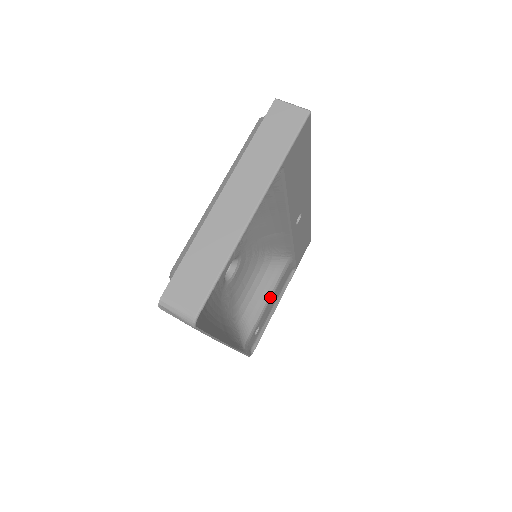
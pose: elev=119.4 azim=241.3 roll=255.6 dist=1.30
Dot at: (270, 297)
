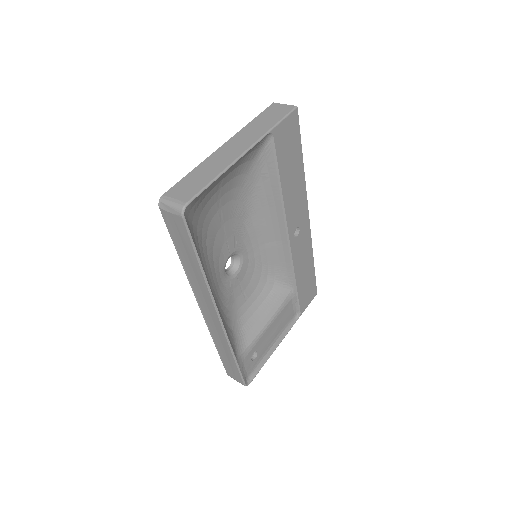
Dot at: (270, 321)
